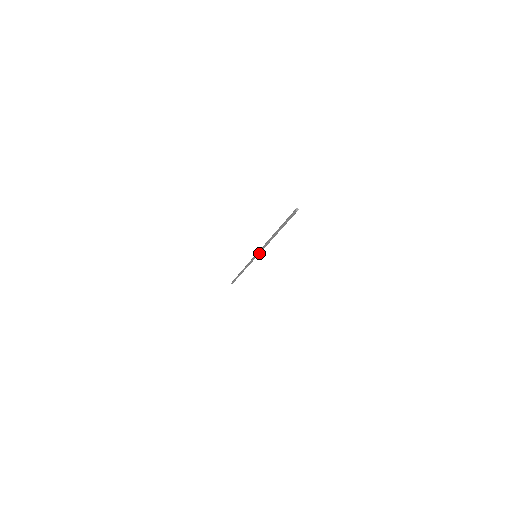
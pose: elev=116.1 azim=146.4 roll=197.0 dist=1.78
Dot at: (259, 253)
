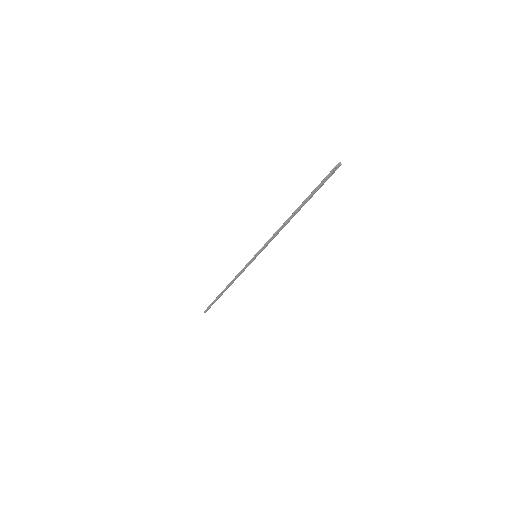
Dot at: (263, 249)
